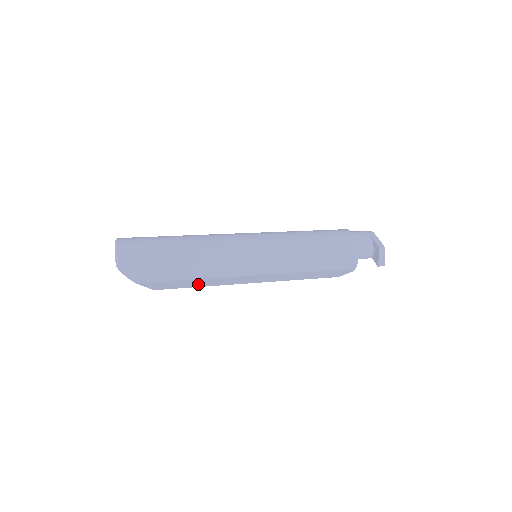
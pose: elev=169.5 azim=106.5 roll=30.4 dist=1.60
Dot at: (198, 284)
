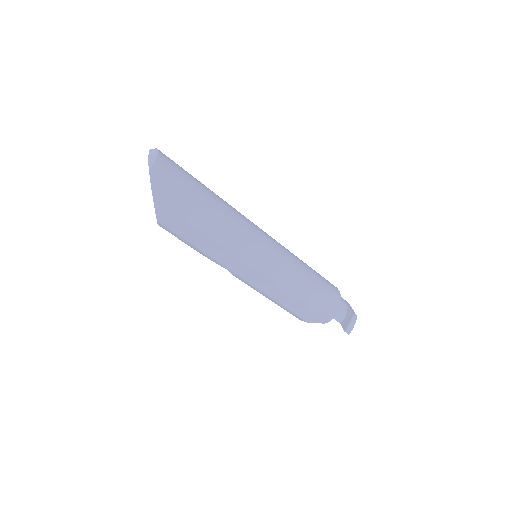
Dot at: (200, 243)
